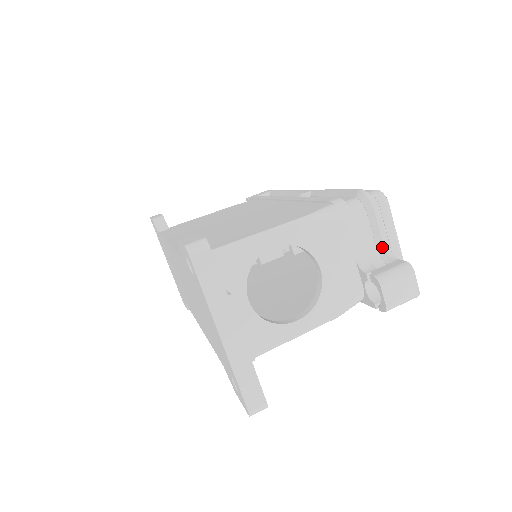
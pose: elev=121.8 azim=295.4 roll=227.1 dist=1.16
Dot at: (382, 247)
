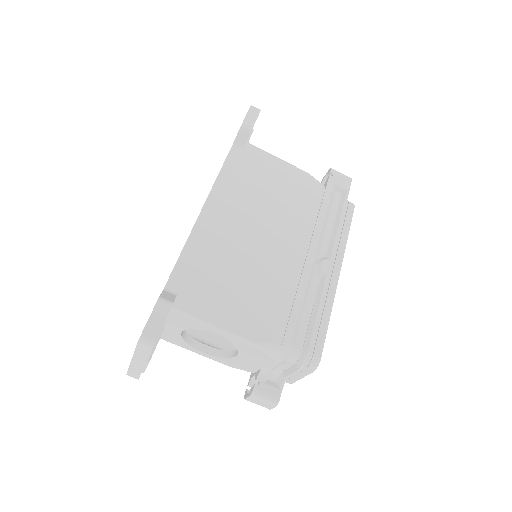
Dot at: (285, 376)
